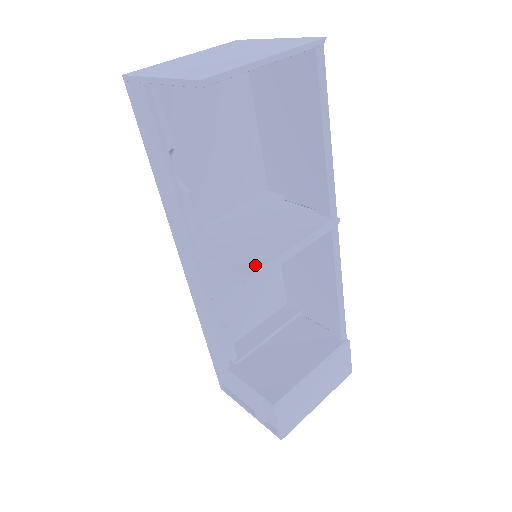
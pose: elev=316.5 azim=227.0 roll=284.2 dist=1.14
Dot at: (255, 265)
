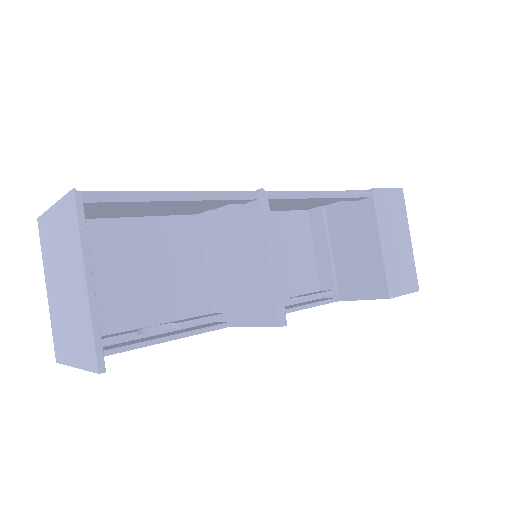
Dot at: (271, 307)
